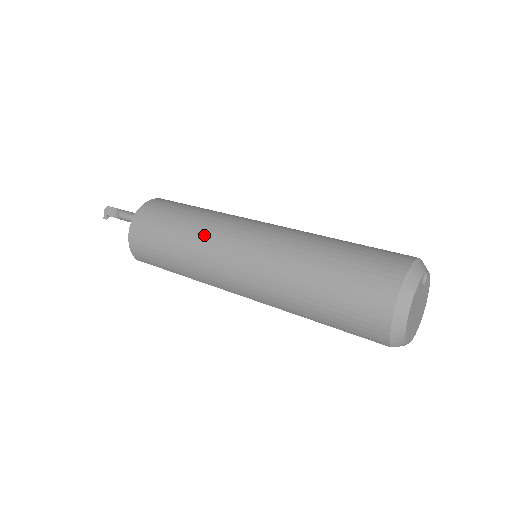
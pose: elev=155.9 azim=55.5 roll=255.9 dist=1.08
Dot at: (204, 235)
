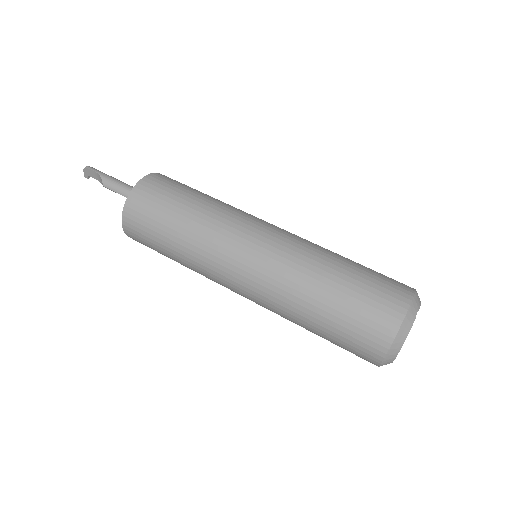
Dot at: (203, 250)
